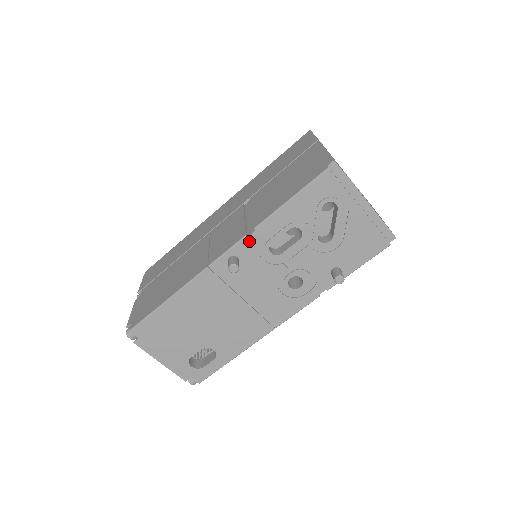
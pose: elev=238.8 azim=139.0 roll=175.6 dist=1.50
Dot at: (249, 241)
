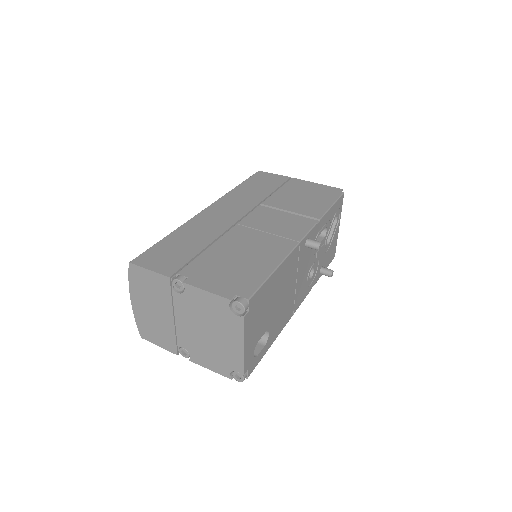
Dot at: (316, 229)
